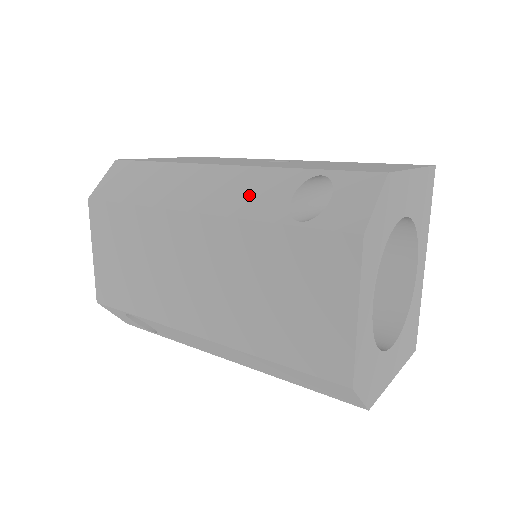
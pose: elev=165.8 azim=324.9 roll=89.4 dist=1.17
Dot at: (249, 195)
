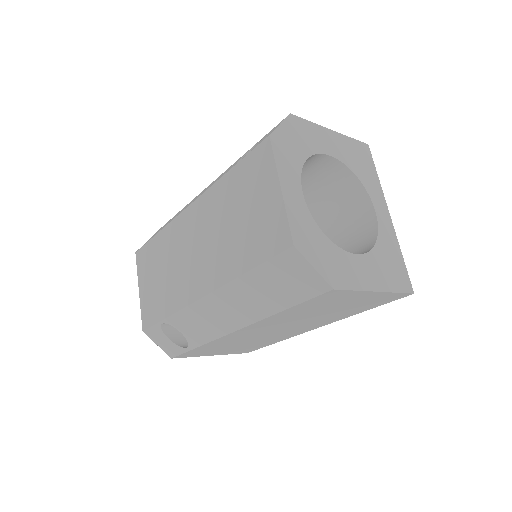
Dot at: (219, 177)
